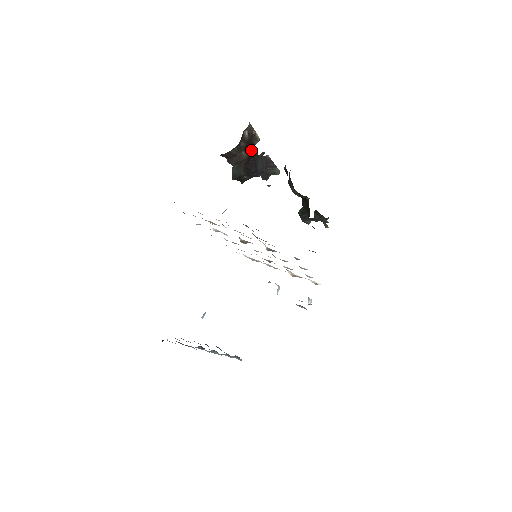
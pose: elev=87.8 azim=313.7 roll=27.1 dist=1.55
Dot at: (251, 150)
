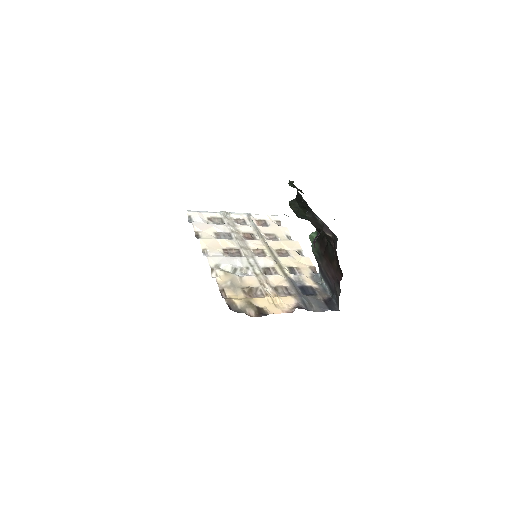
Dot at: occluded
